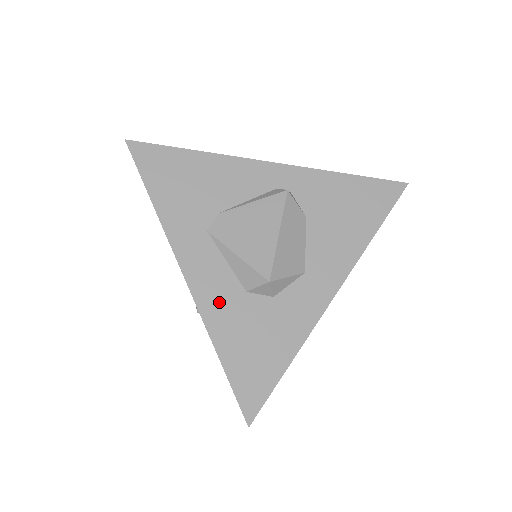
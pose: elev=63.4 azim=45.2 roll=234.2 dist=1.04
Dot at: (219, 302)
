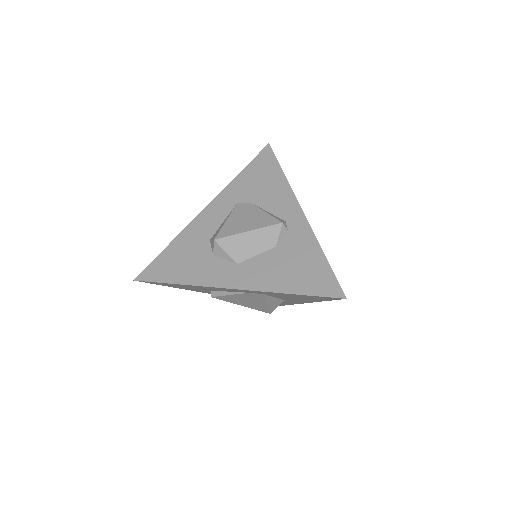
Dot at: (198, 231)
